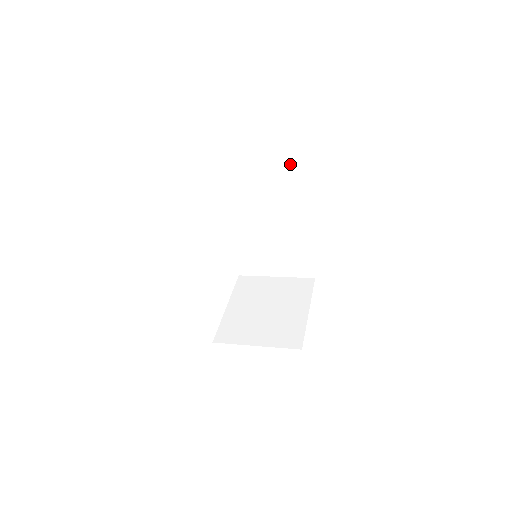
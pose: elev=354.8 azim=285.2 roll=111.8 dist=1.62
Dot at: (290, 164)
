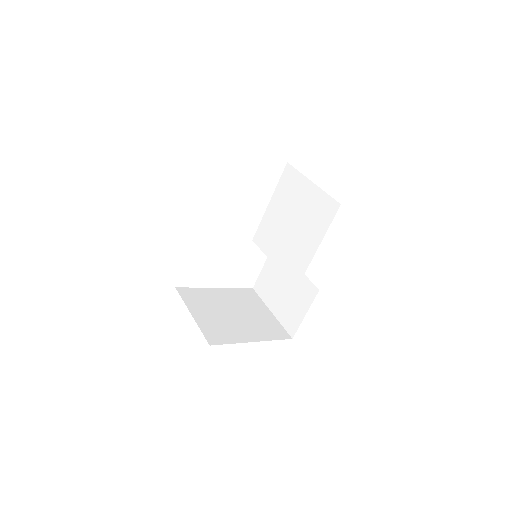
Dot at: (332, 205)
